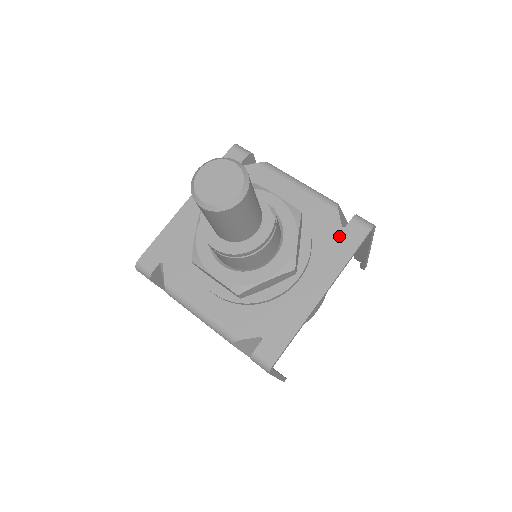
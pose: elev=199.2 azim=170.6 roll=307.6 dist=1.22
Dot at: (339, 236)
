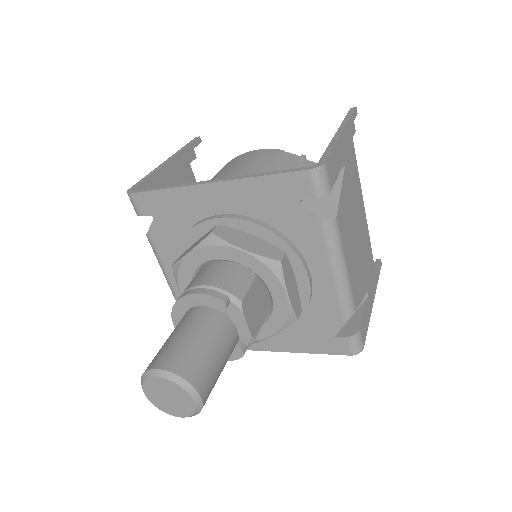
Dot at: (322, 337)
